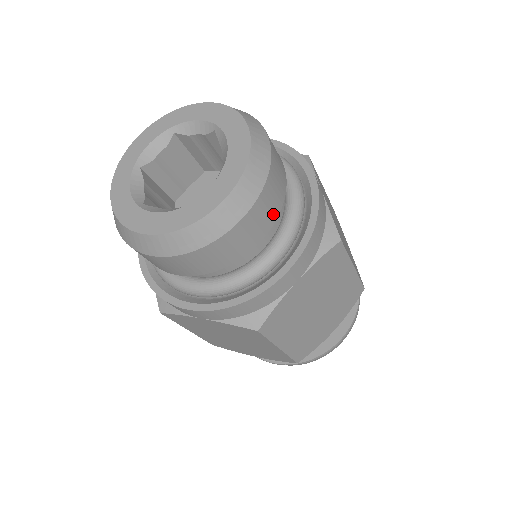
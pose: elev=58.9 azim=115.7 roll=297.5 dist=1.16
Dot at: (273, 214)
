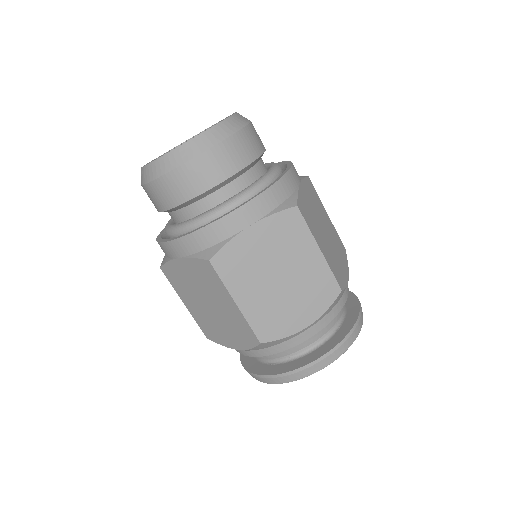
Dot at: (236, 165)
